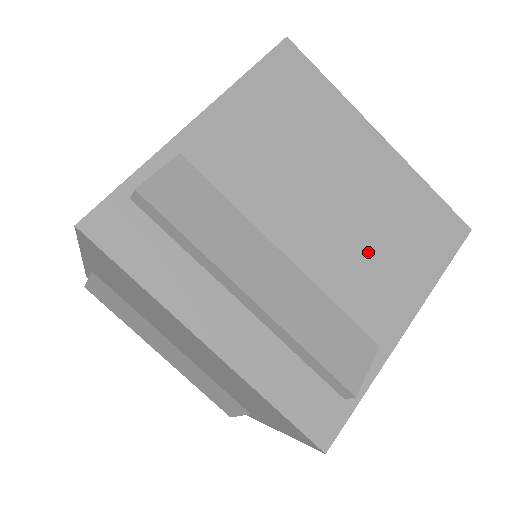
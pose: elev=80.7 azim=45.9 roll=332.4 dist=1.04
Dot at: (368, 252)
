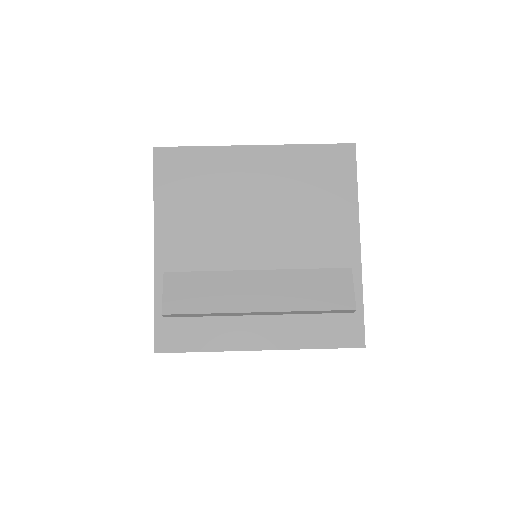
Dot at: (303, 223)
